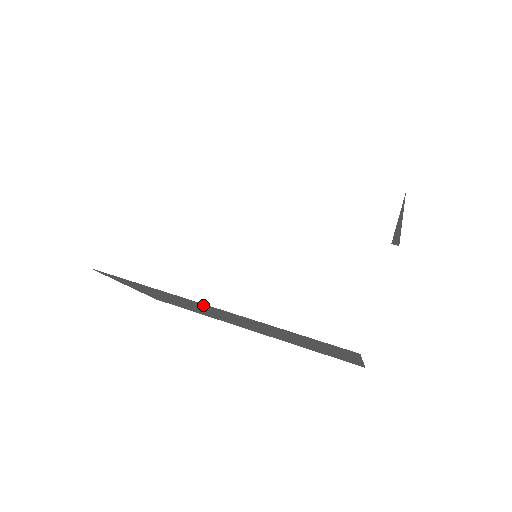
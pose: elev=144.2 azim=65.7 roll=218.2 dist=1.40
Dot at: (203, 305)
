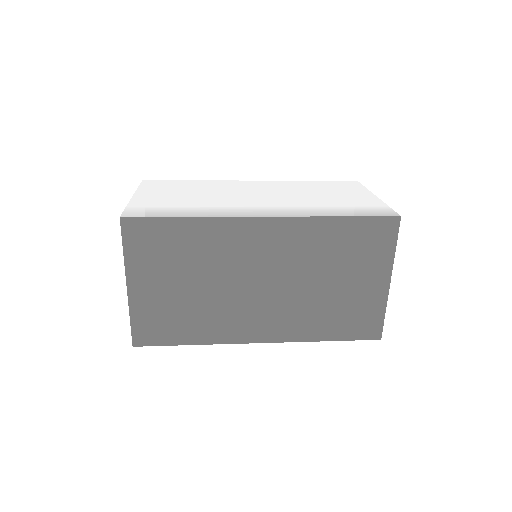
Dot at: (252, 230)
